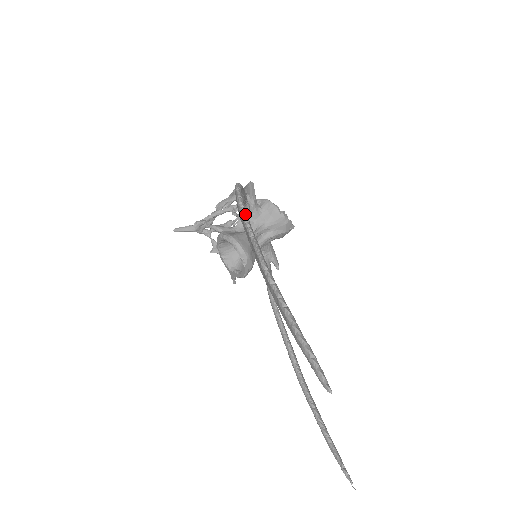
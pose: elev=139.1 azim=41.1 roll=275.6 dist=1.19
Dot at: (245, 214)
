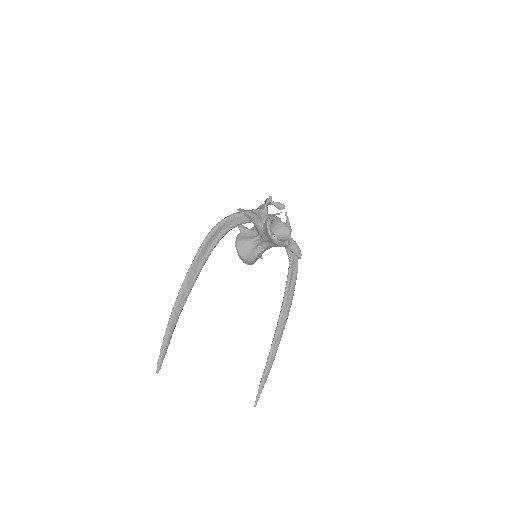
Dot at: (197, 254)
